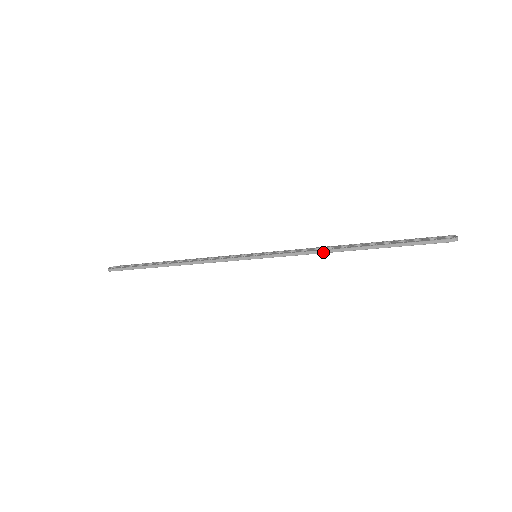
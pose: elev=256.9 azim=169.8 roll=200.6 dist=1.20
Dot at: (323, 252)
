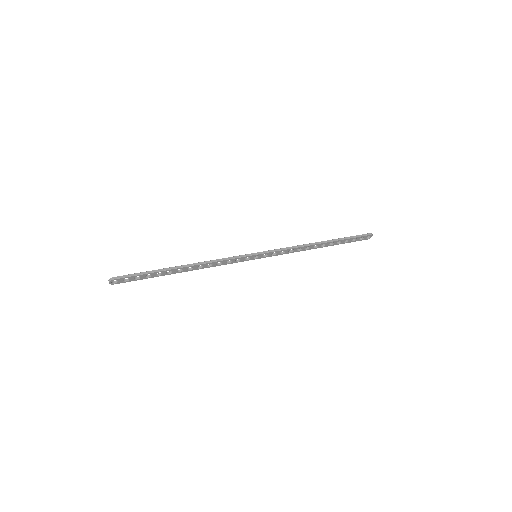
Dot at: (305, 245)
